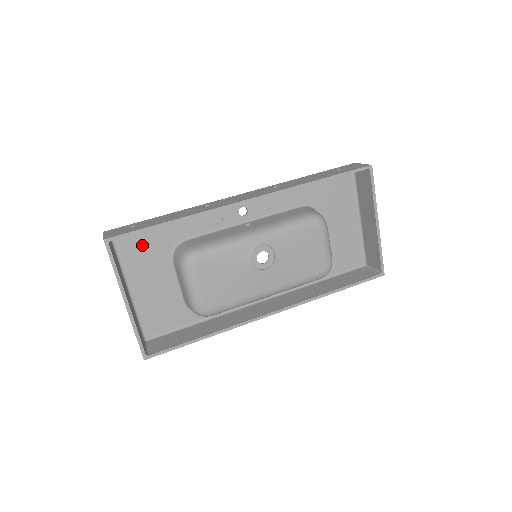
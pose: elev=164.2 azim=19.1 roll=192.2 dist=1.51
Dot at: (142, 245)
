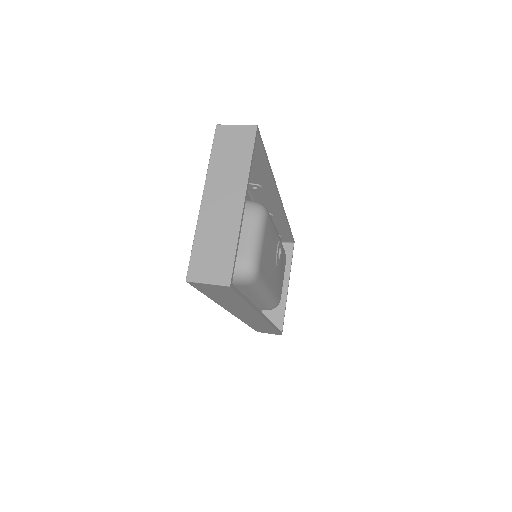
Dot at: occluded
